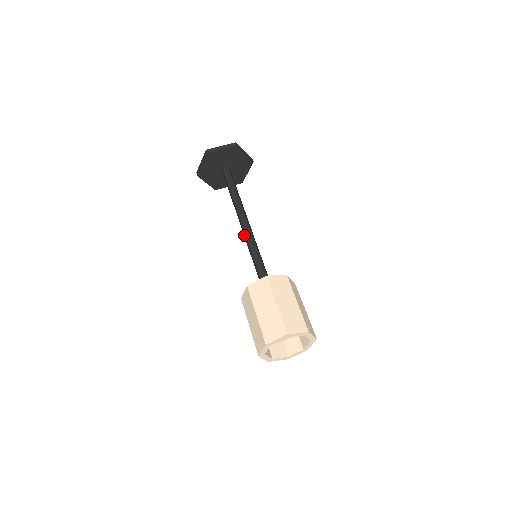
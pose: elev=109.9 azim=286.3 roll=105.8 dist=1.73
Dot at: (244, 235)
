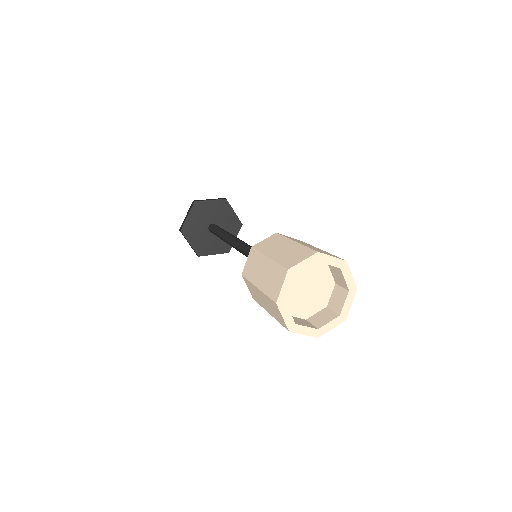
Dot at: (239, 248)
